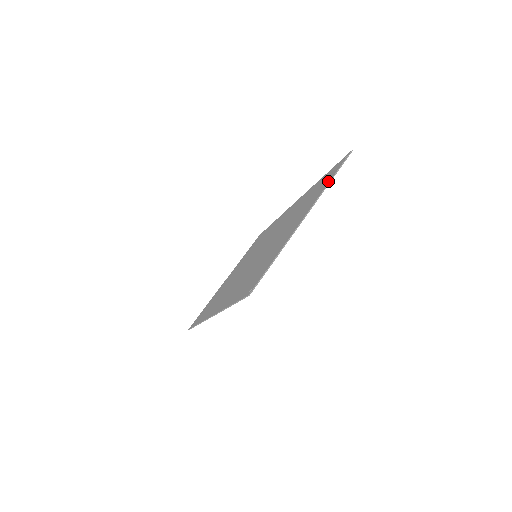
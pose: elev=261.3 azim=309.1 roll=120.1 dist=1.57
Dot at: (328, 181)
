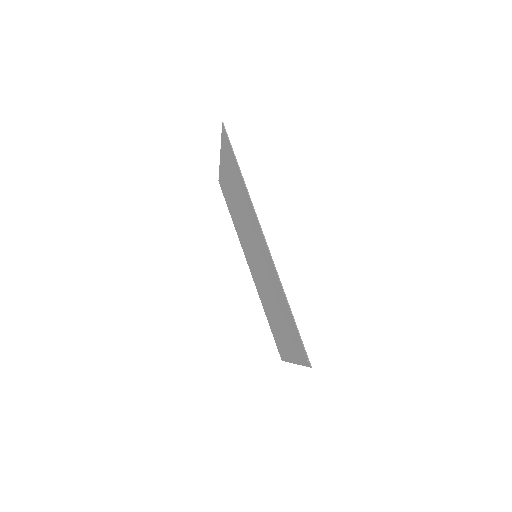
Dot at: (220, 175)
